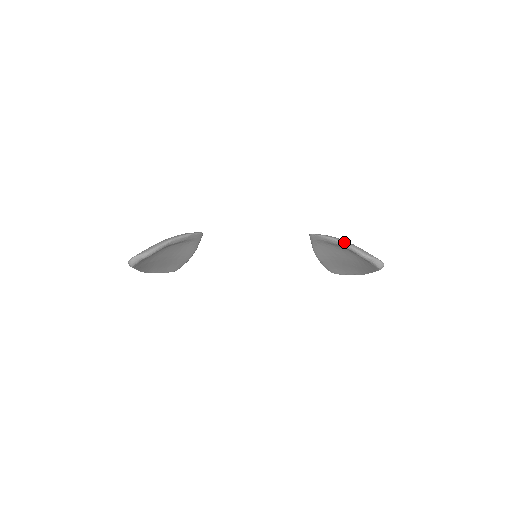
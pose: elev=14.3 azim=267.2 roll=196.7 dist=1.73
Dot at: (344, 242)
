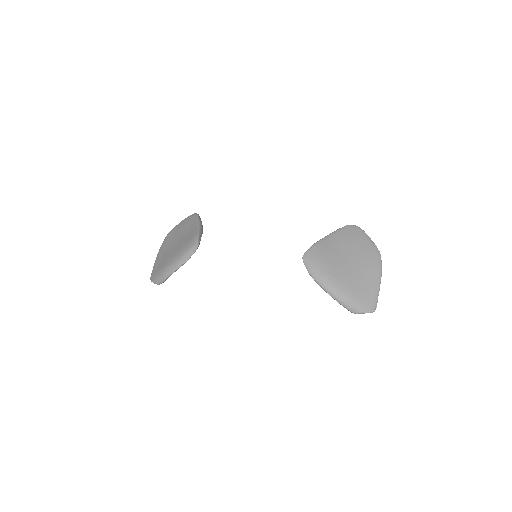
Dot at: (330, 295)
